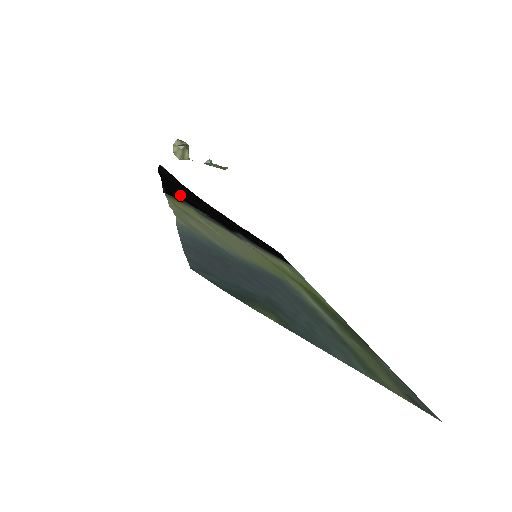
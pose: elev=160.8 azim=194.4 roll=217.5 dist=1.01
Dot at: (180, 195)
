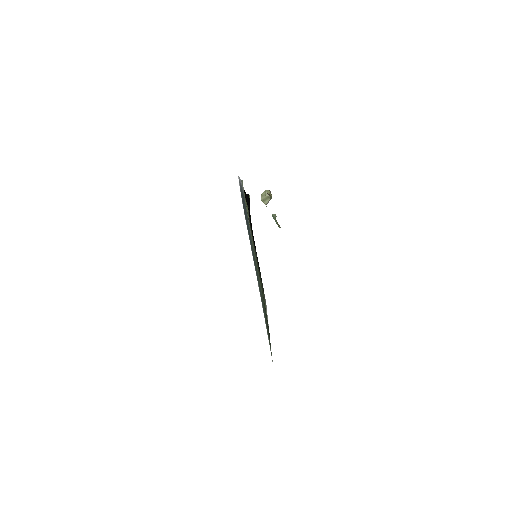
Dot at: occluded
